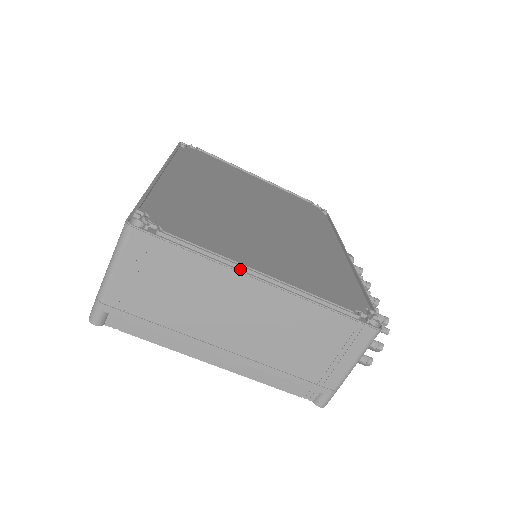
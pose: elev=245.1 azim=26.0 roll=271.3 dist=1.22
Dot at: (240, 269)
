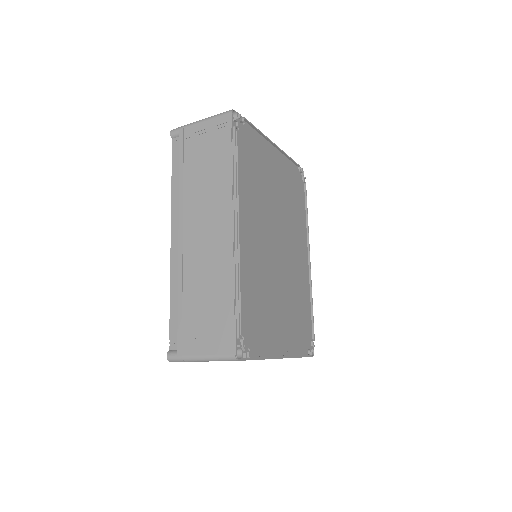
Dot at: (275, 357)
